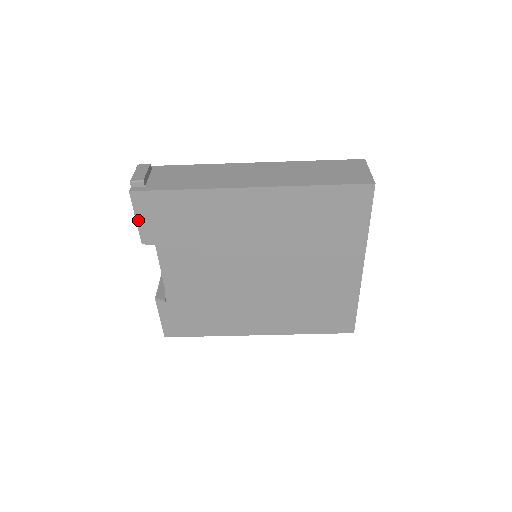
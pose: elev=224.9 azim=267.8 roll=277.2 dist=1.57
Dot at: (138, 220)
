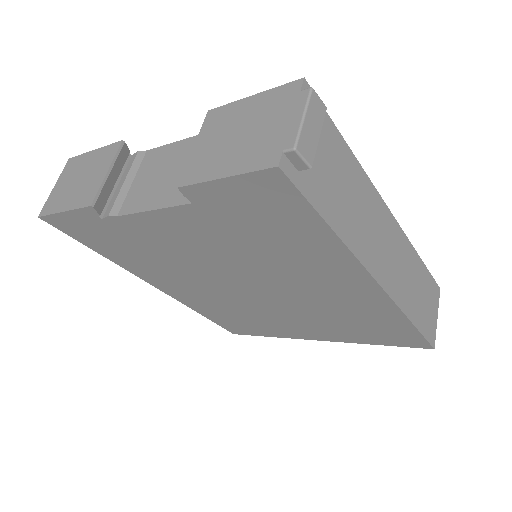
Dot at: (223, 181)
